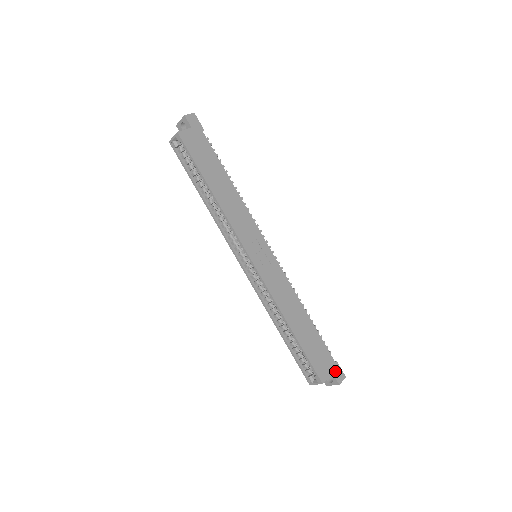
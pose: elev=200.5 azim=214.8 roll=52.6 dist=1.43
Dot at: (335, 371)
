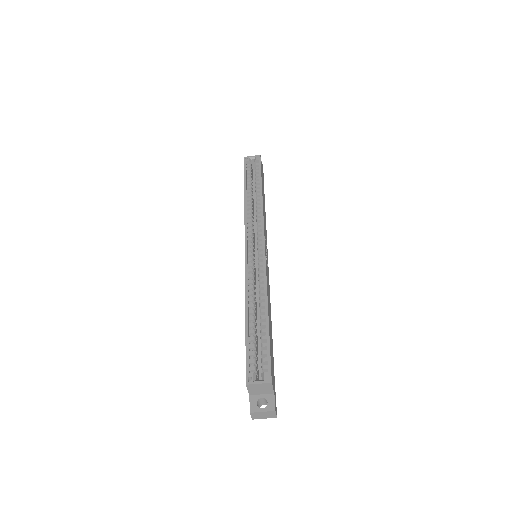
Dot at: (275, 396)
